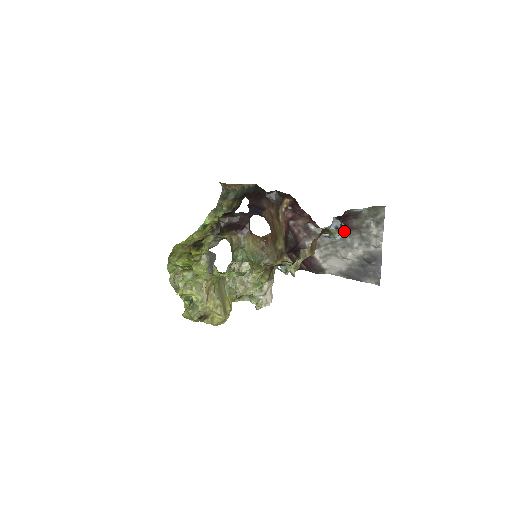
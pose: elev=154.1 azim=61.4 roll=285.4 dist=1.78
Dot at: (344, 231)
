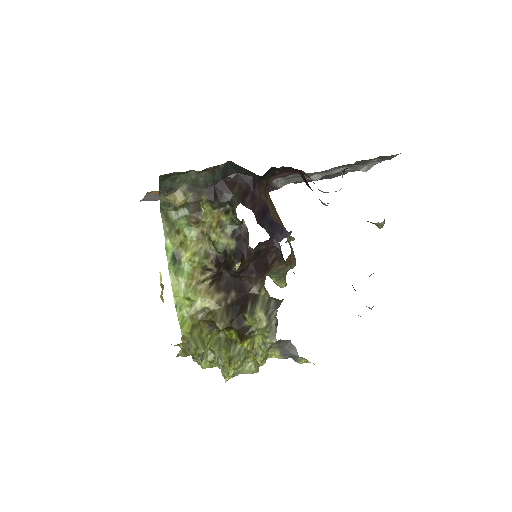
Dot at: occluded
